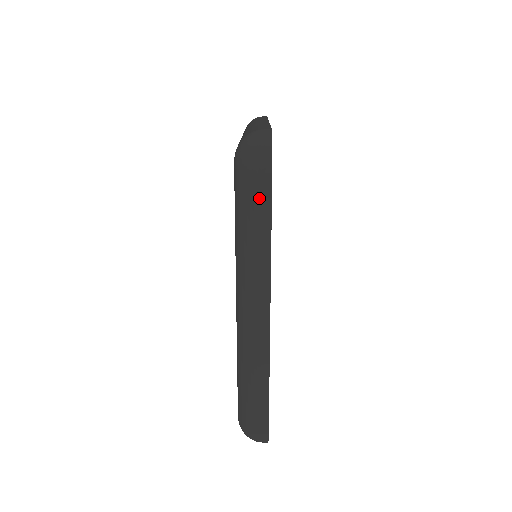
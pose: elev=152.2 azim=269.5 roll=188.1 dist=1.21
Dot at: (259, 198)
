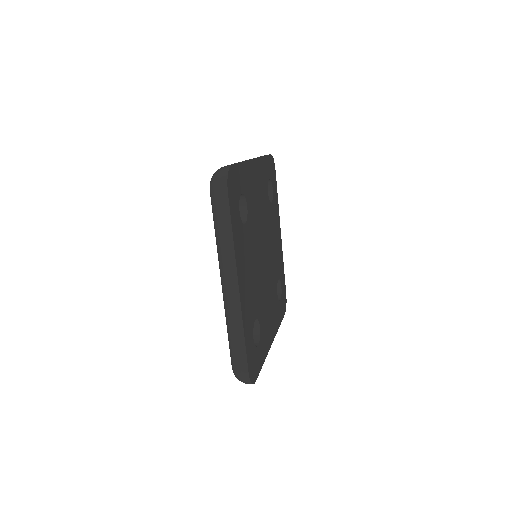
Dot at: (222, 209)
